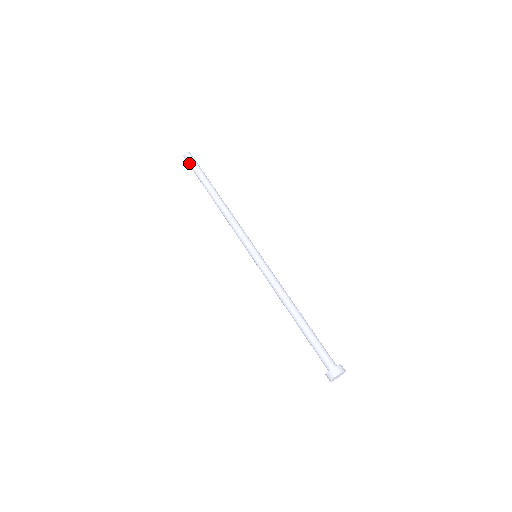
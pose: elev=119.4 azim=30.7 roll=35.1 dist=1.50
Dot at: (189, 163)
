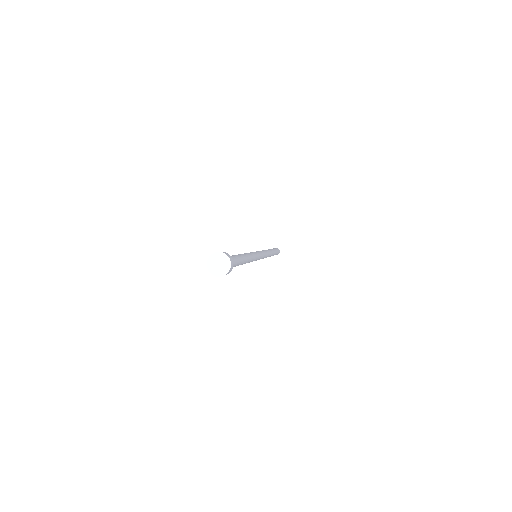
Dot at: occluded
